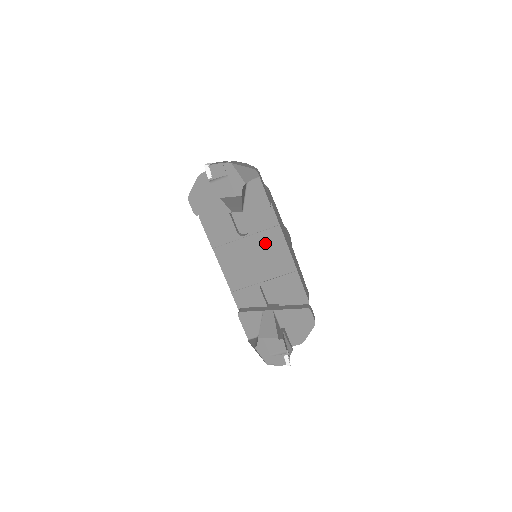
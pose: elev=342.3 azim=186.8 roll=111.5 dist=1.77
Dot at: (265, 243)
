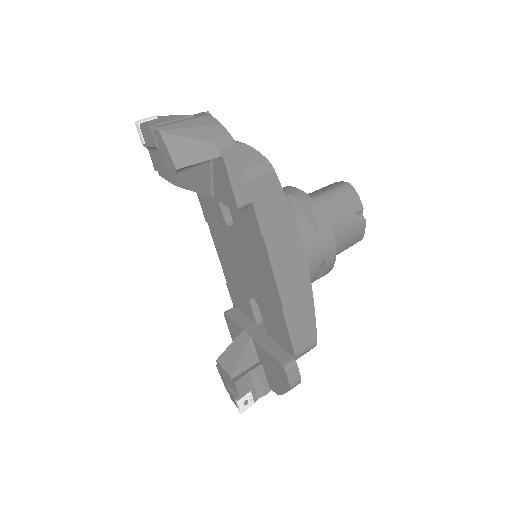
Dot at: (251, 250)
